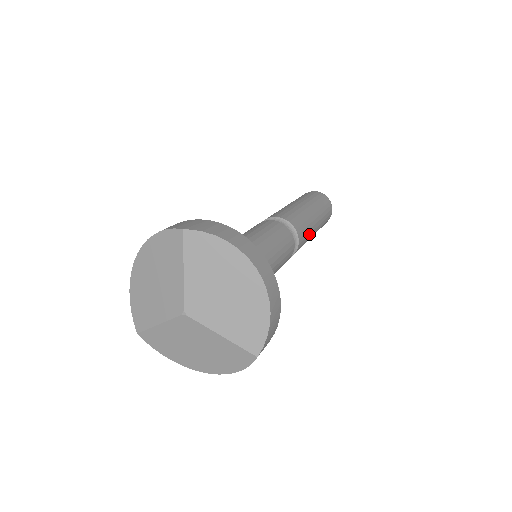
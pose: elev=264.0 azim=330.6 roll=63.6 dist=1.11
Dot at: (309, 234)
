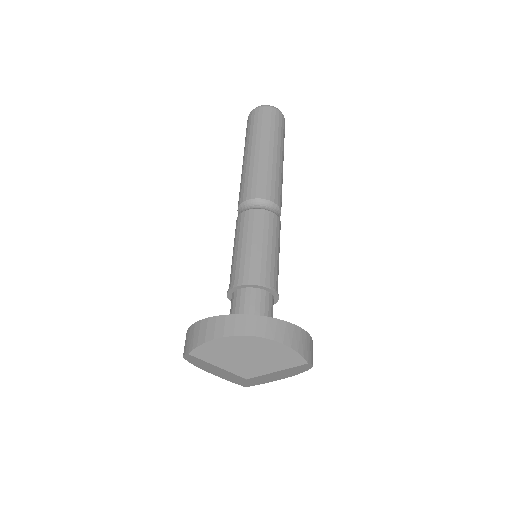
Dot at: (276, 175)
